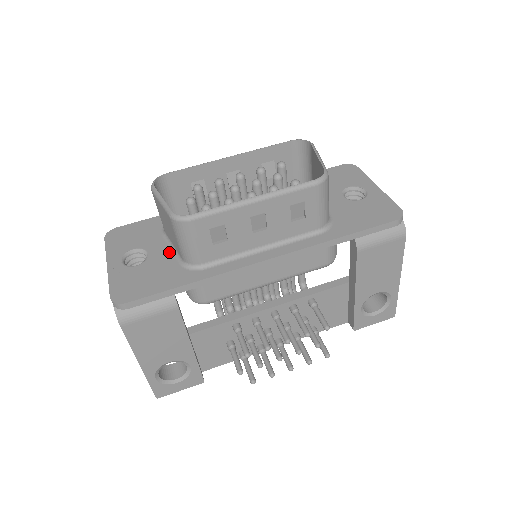
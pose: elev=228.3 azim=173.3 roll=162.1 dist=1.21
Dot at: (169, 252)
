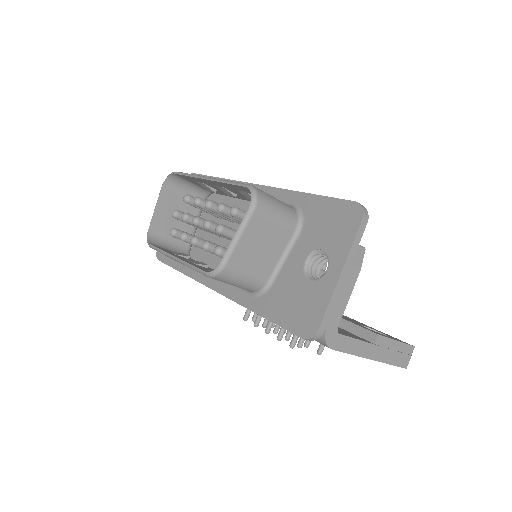
Dot at: occluded
